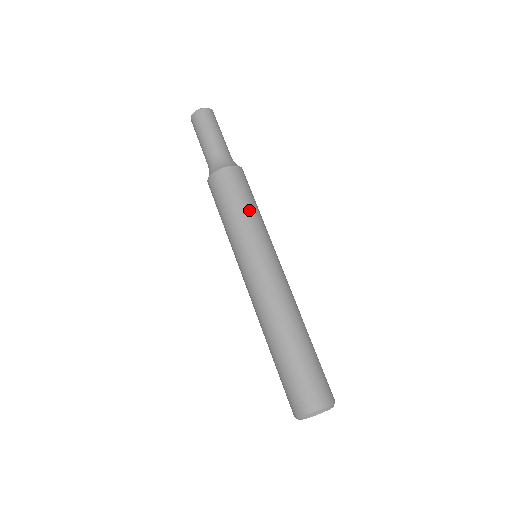
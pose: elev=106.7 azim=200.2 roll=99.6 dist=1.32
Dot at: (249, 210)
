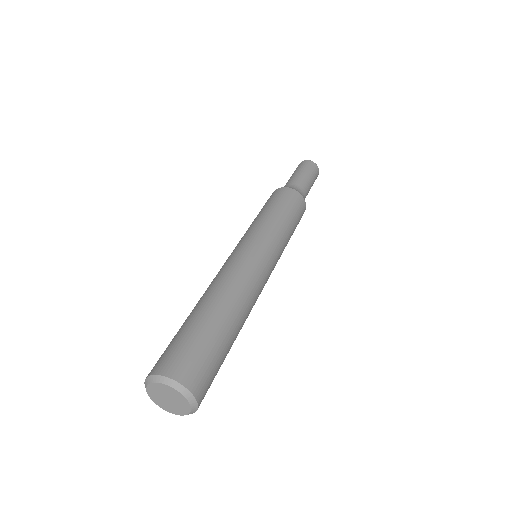
Dot at: (274, 214)
